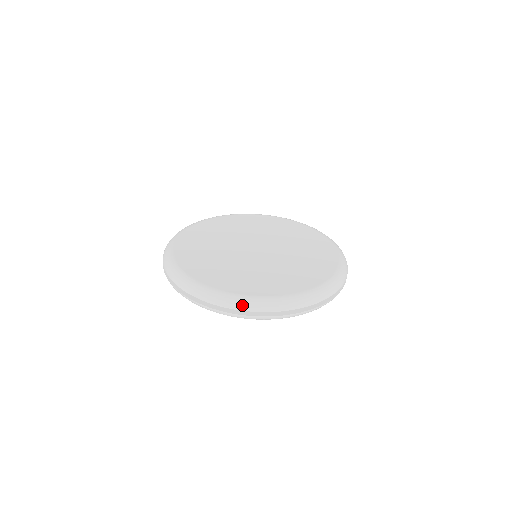
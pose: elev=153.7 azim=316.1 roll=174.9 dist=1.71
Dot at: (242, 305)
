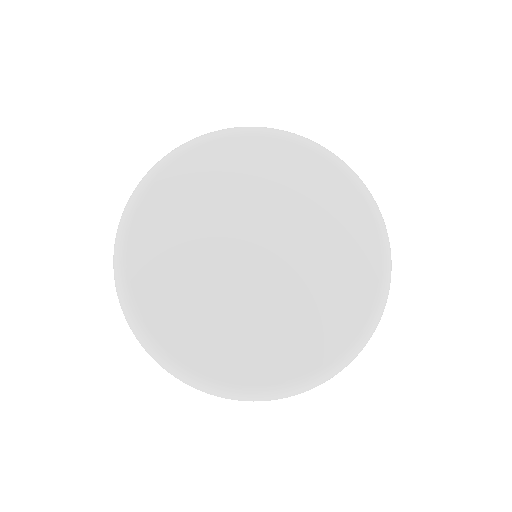
Dot at: (347, 364)
